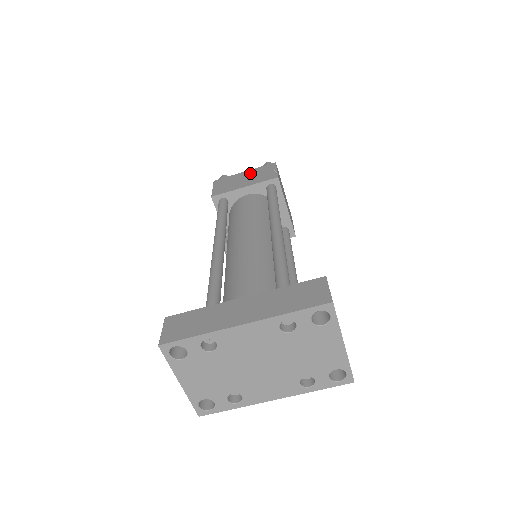
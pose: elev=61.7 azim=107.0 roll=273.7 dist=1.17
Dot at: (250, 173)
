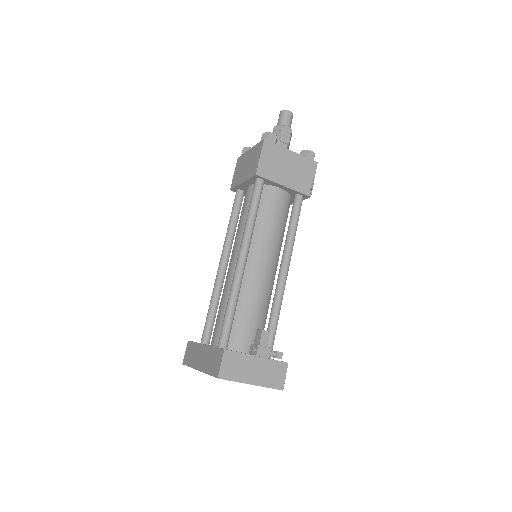
Dot at: (250, 155)
